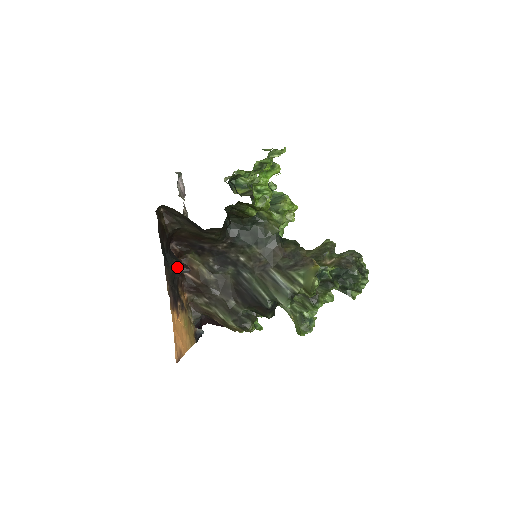
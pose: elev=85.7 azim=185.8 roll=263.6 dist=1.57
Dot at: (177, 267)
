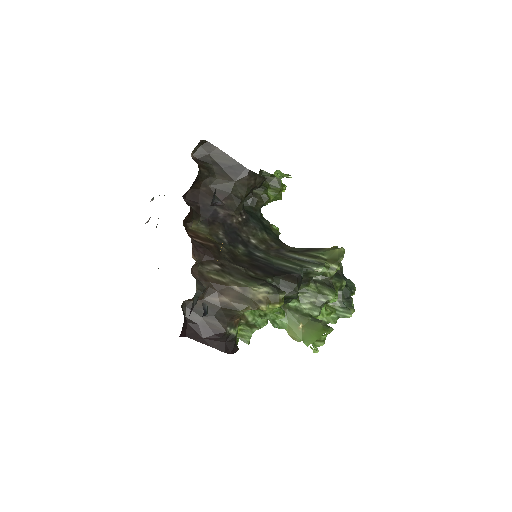
Dot at: (214, 193)
